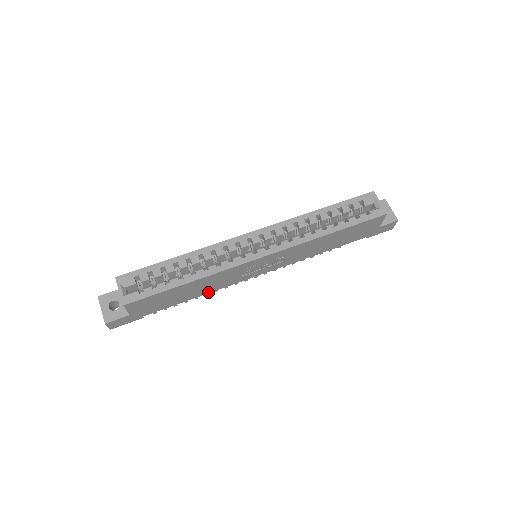
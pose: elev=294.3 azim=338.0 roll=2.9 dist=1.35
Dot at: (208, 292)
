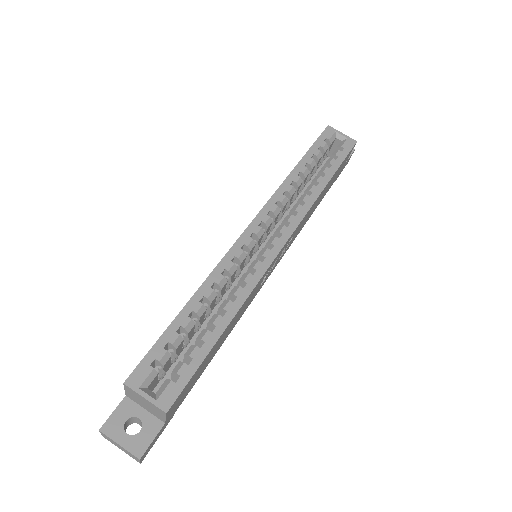
Dot at: (231, 330)
